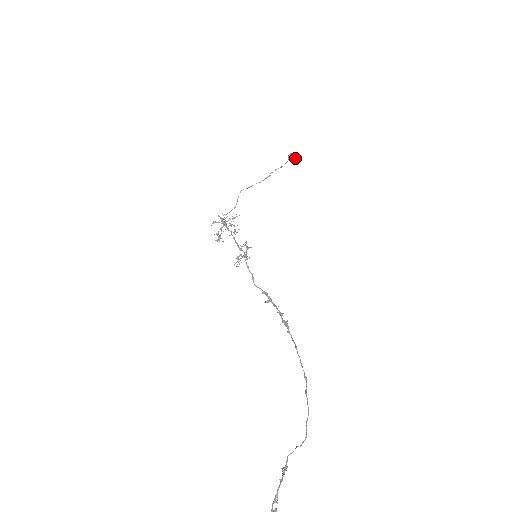
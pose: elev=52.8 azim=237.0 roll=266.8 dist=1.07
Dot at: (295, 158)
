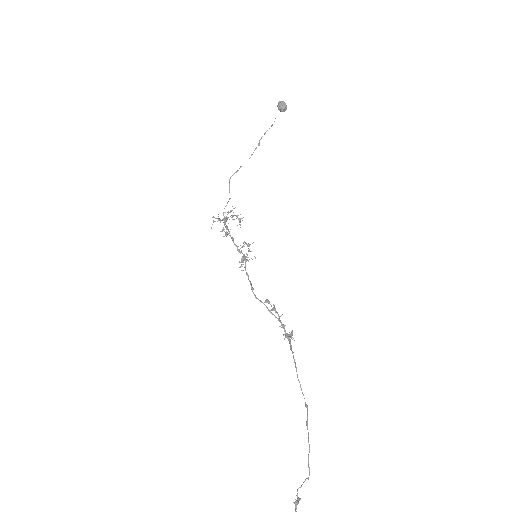
Dot at: (285, 107)
